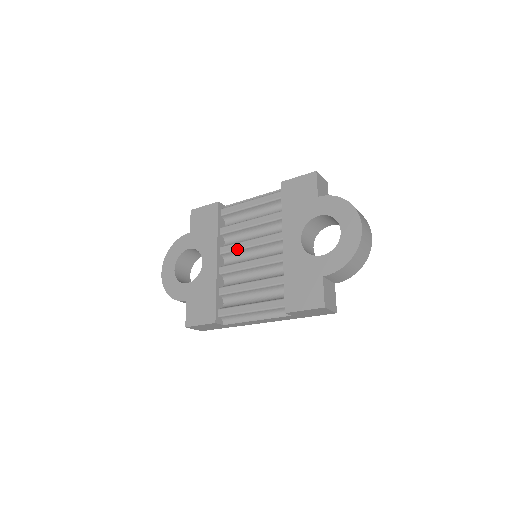
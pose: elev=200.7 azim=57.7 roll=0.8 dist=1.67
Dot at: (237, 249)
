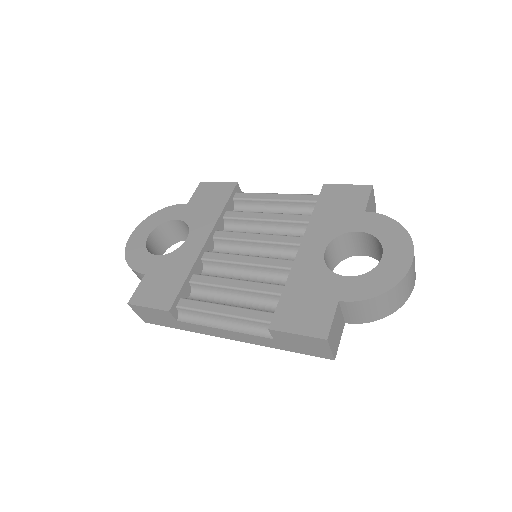
Dot at: (237, 238)
